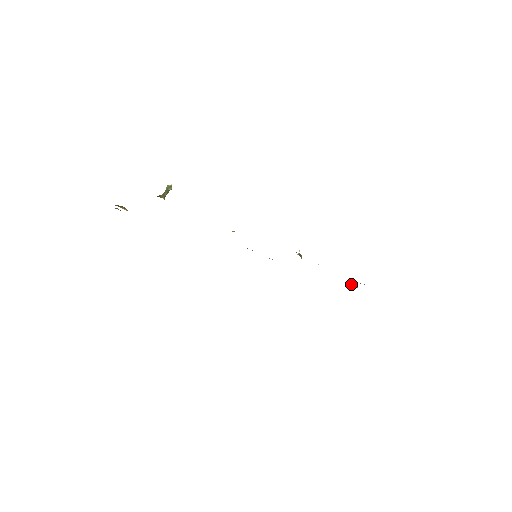
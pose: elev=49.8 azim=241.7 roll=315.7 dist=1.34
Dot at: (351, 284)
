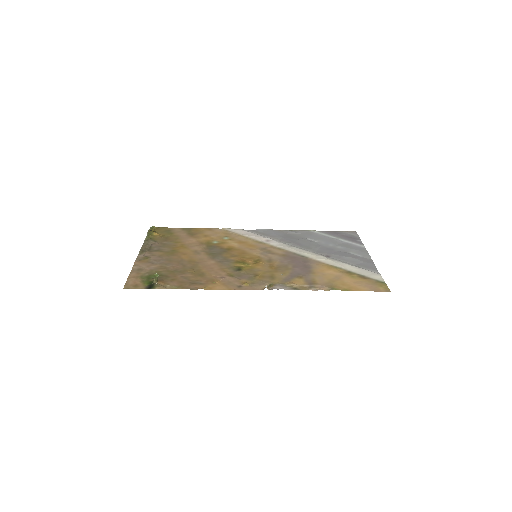
Dot at: (326, 281)
